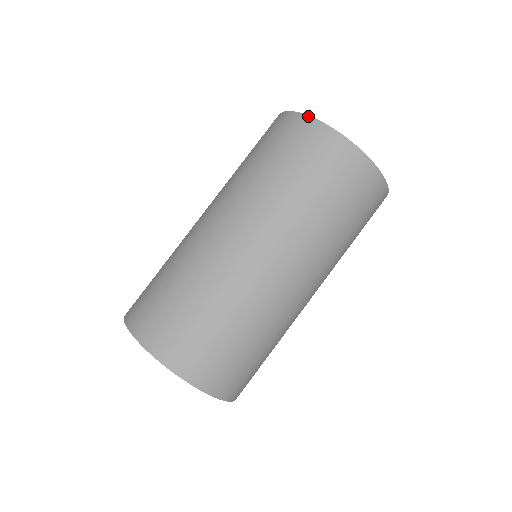
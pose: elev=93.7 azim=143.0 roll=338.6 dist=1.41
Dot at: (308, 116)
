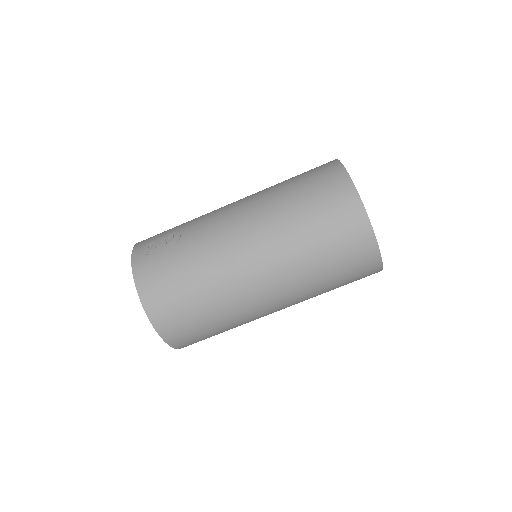
Dot at: (377, 244)
